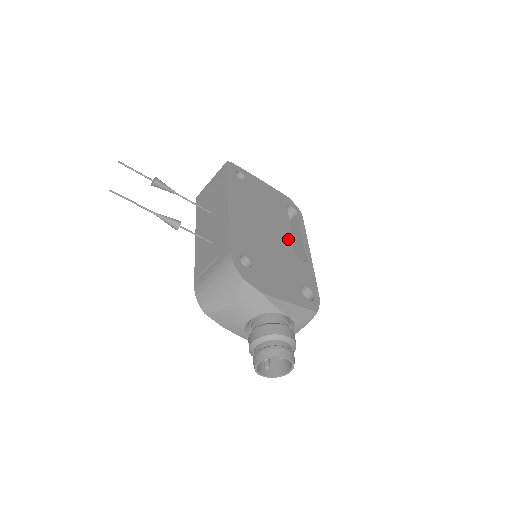
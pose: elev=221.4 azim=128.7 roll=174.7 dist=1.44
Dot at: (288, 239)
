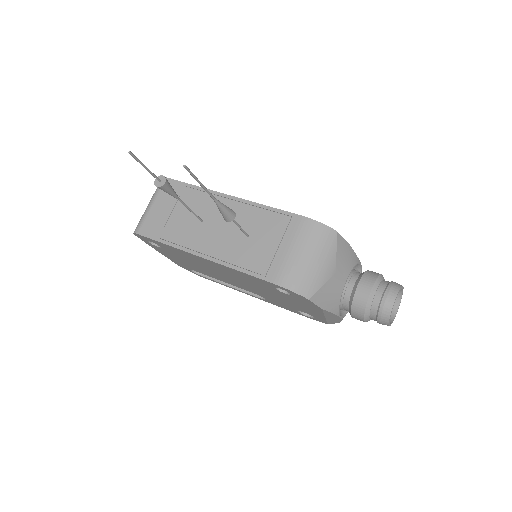
Dot at: occluded
